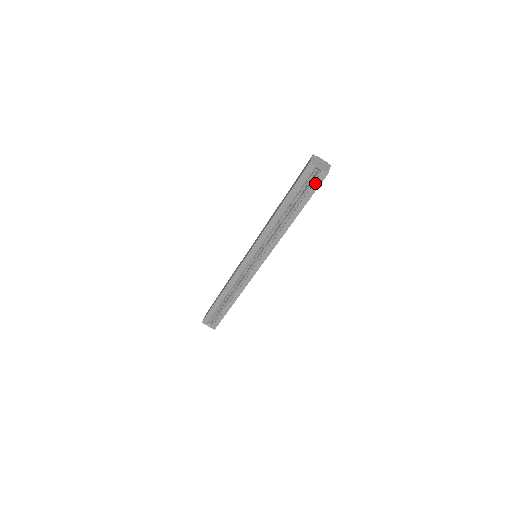
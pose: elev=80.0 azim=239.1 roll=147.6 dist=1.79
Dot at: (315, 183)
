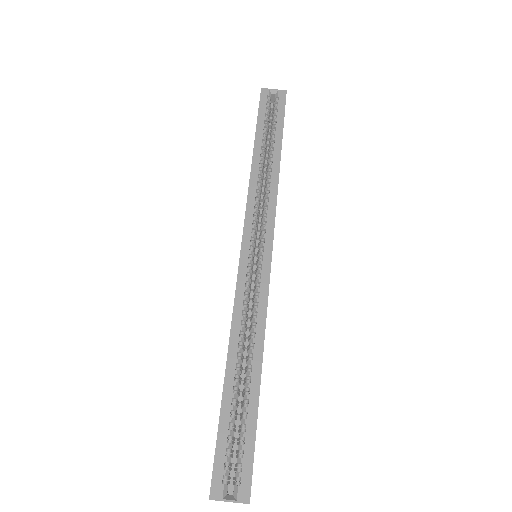
Dot at: (279, 104)
